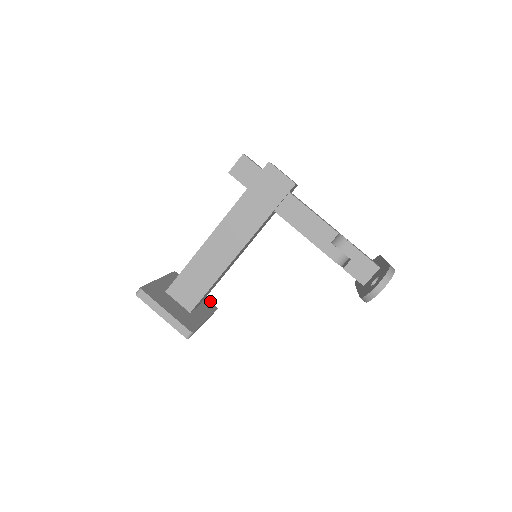
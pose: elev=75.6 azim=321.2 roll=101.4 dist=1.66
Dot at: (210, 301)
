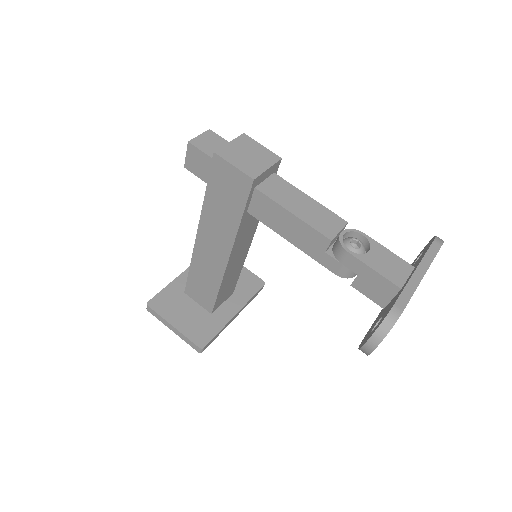
Dot at: (256, 275)
